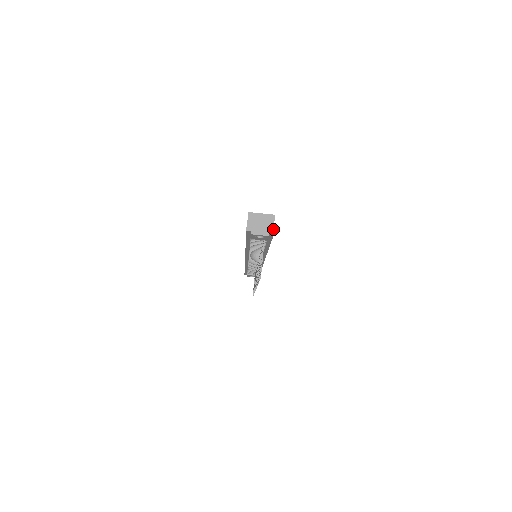
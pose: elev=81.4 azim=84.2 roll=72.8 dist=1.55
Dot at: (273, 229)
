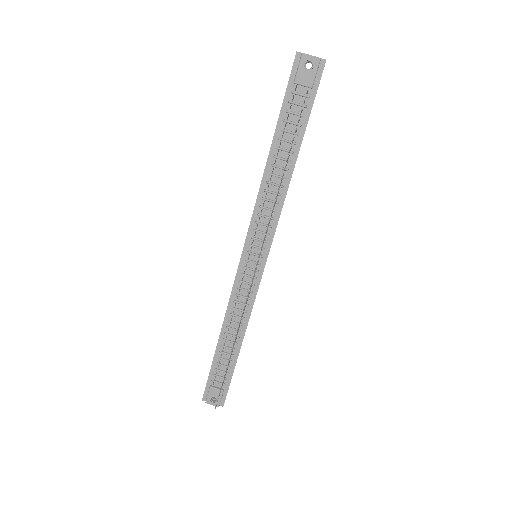
Dot at: (325, 59)
